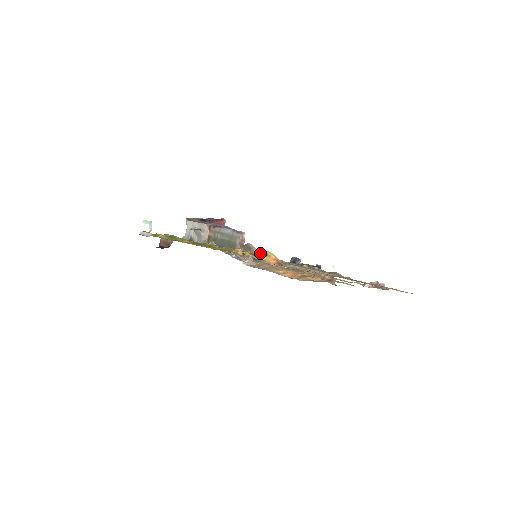
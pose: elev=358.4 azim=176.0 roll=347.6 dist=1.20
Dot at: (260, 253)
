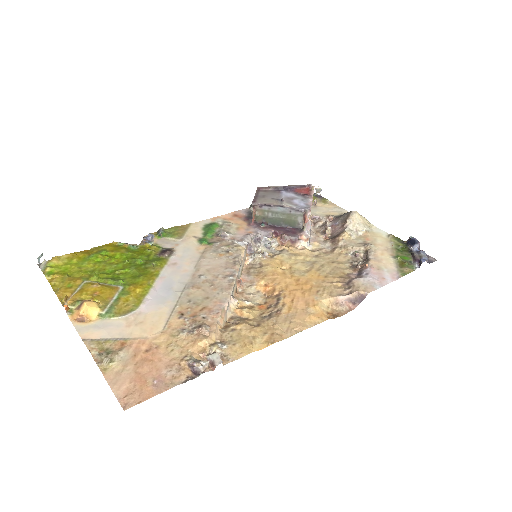
Dot at: (66, 307)
